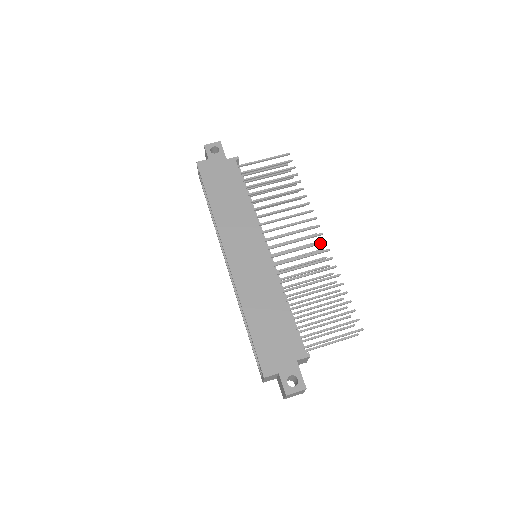
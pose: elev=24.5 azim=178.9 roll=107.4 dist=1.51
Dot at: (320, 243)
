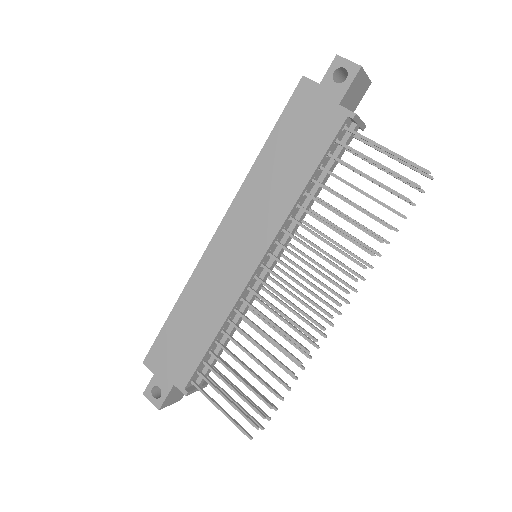
Dot at: (316, 323)
